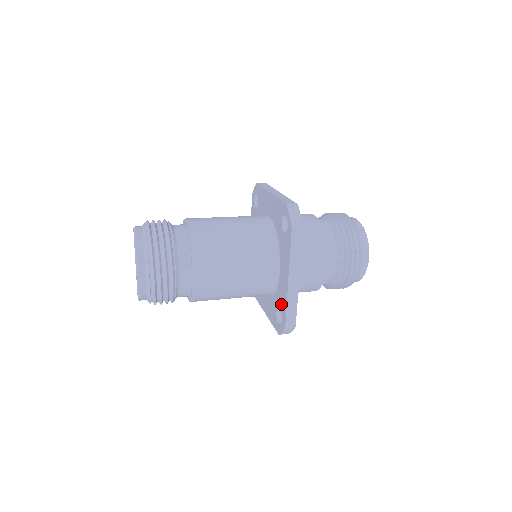
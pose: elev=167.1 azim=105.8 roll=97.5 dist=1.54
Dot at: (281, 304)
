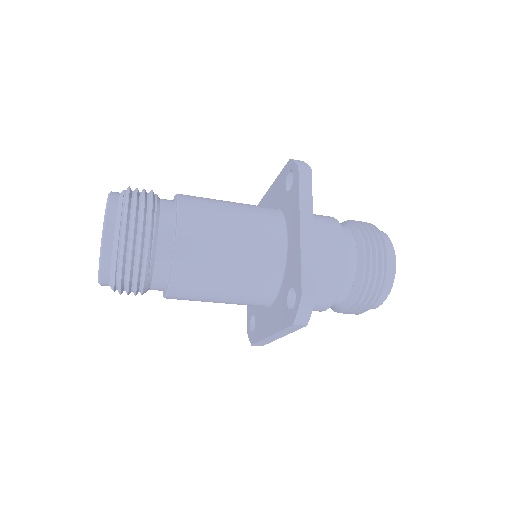
Dot at: (293, 275)
